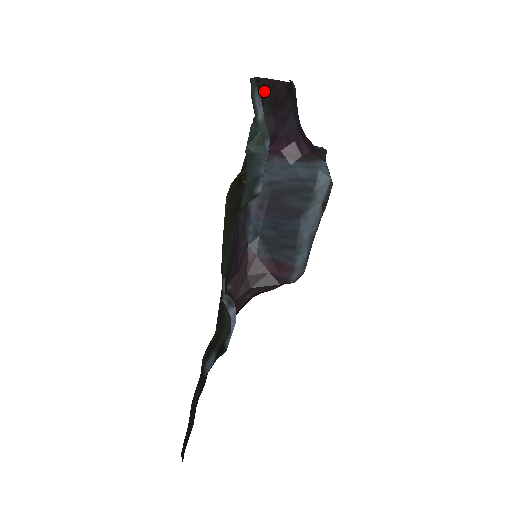
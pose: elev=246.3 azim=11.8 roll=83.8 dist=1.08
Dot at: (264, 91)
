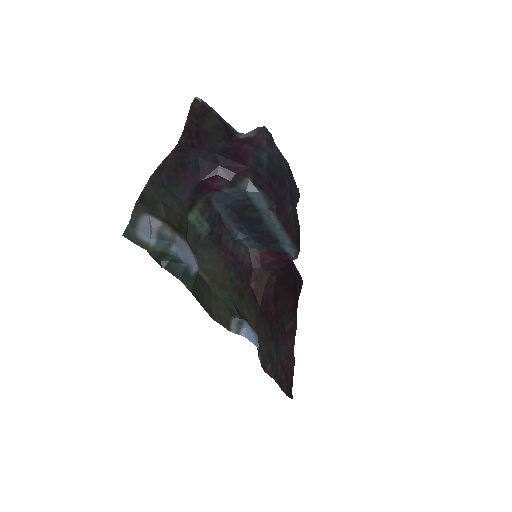
Dot at: (158, 183)
